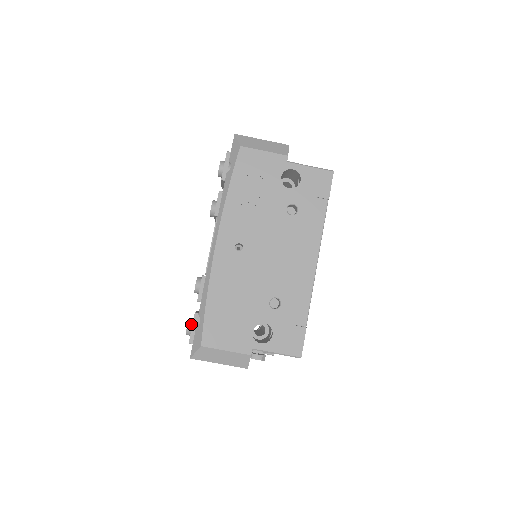
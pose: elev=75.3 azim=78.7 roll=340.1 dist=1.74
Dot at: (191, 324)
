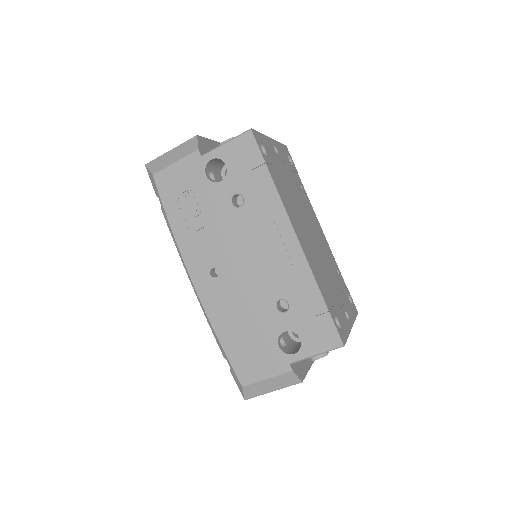
Dot at: occluded
